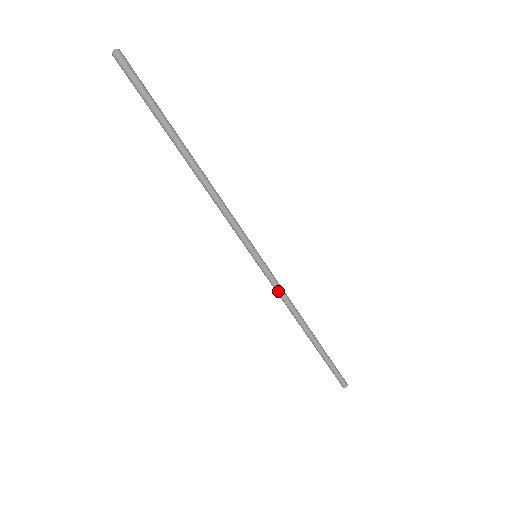
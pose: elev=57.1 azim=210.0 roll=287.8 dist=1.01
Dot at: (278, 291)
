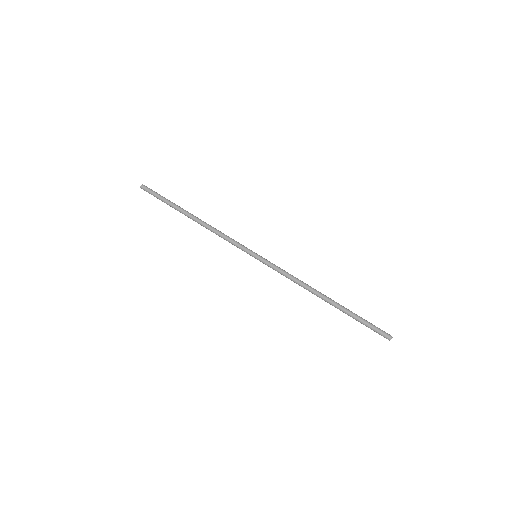
Dot at: (283, 272)
